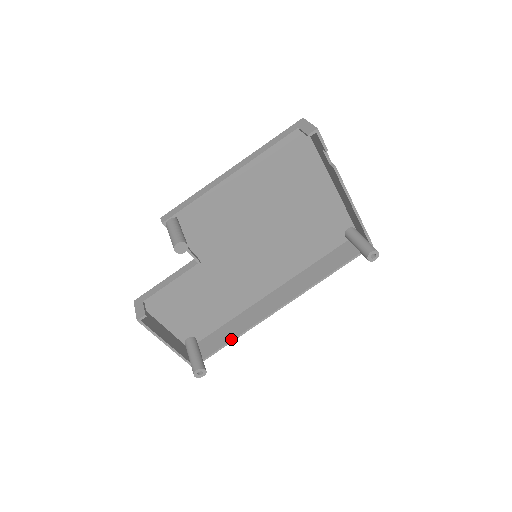
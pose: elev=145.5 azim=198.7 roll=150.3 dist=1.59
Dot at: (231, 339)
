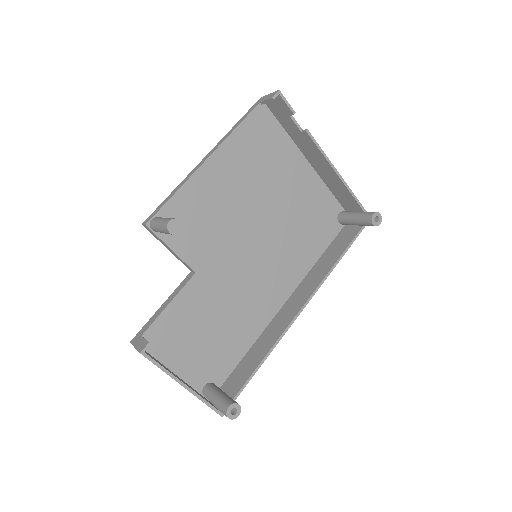
Dot at: (257, 365)
